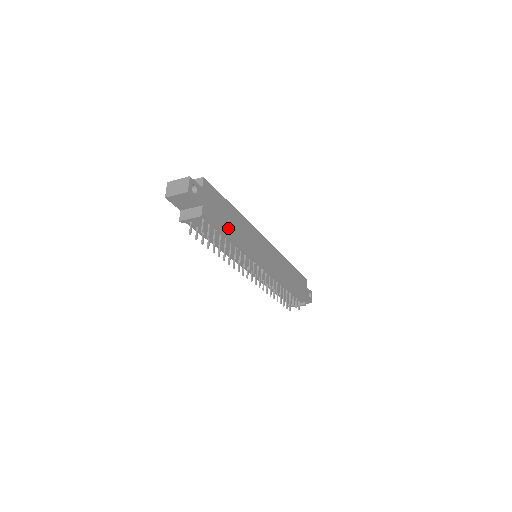
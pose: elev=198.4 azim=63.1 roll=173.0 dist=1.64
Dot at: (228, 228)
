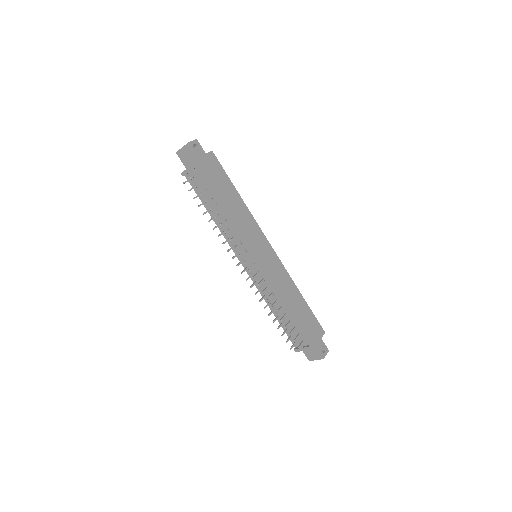
Dot at: (221, 196)
